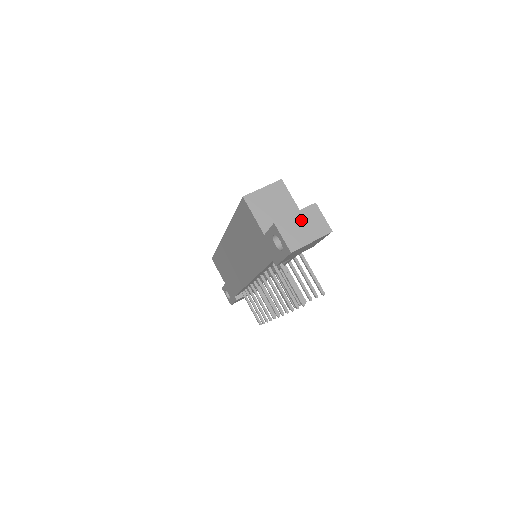
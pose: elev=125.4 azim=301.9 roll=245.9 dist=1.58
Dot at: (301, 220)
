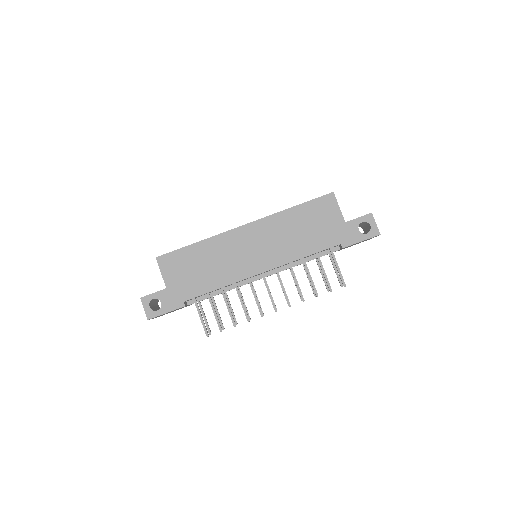
Dot at: occluded
